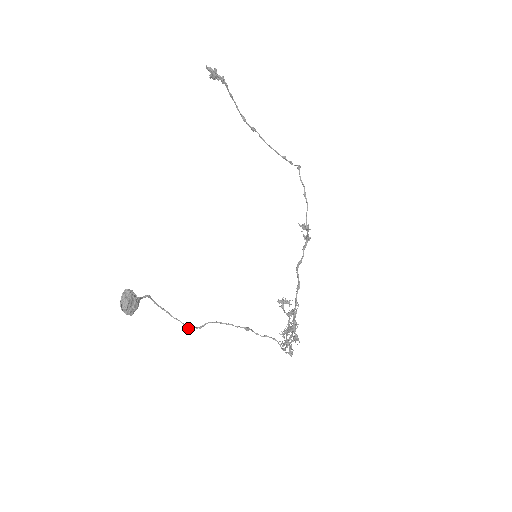
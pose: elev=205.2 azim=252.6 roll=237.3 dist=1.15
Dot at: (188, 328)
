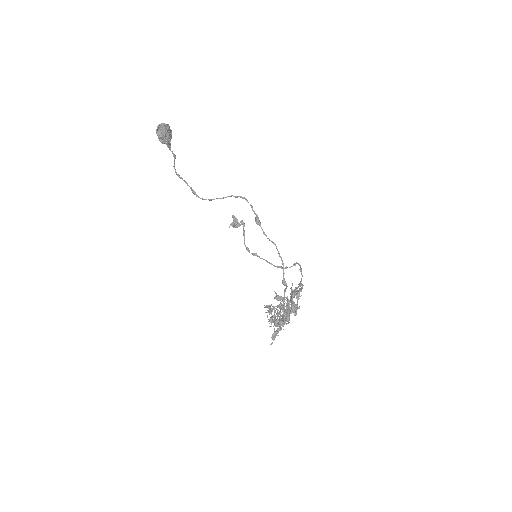
Dot at: (195, 193)
